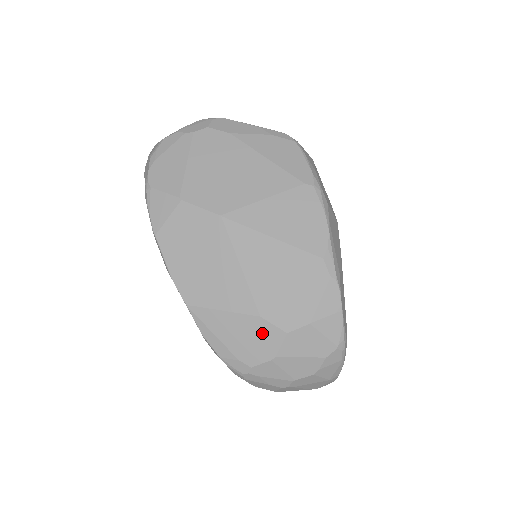
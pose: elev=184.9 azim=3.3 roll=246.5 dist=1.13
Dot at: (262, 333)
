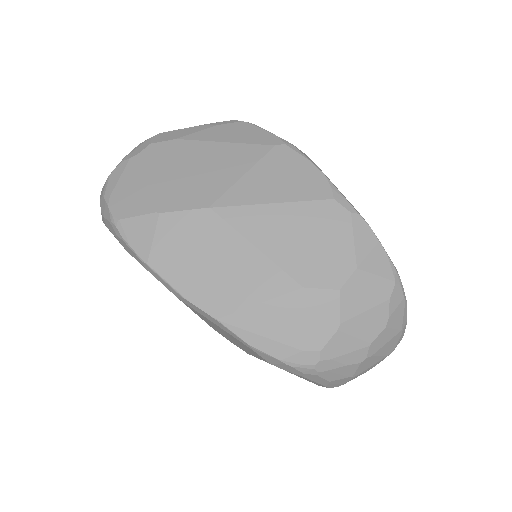
Dot at: (313, 305)
